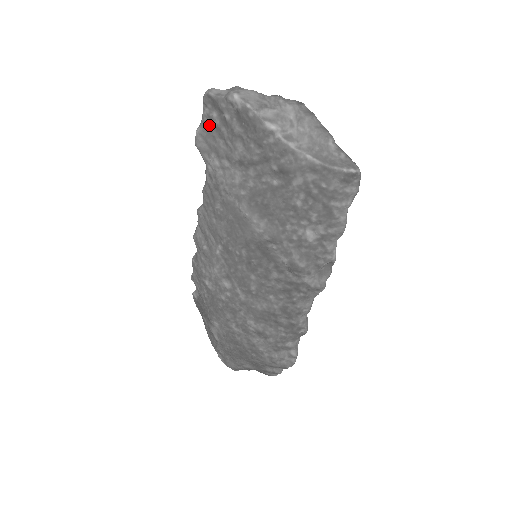
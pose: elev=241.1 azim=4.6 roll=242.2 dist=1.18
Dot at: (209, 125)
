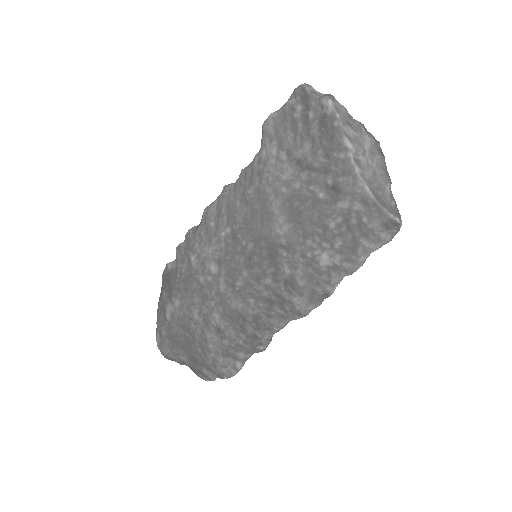
Dot at: (288, 114)
